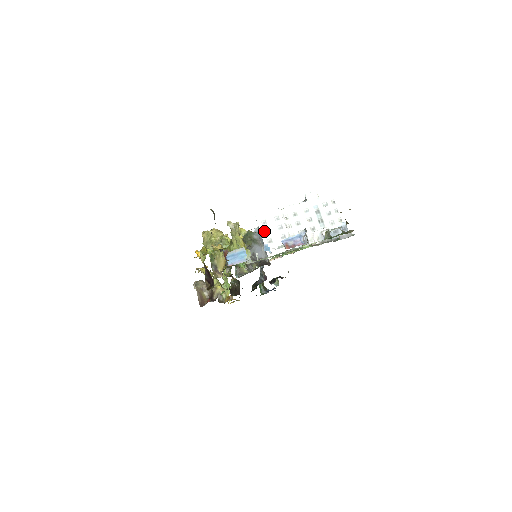
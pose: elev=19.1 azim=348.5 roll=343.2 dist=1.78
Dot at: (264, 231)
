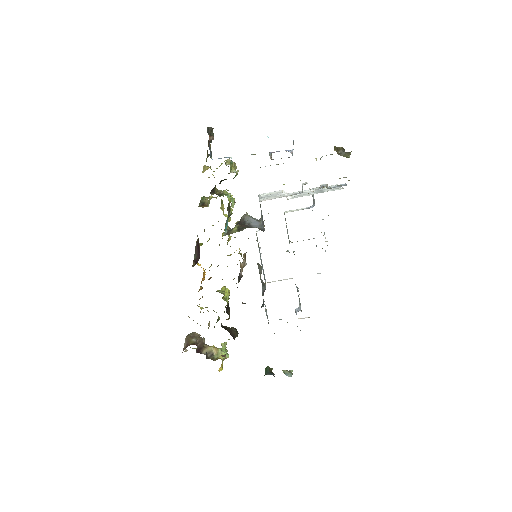
Dot at: (263, 197)
